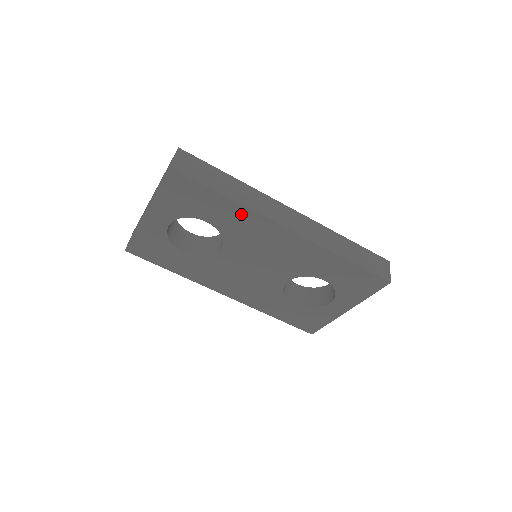
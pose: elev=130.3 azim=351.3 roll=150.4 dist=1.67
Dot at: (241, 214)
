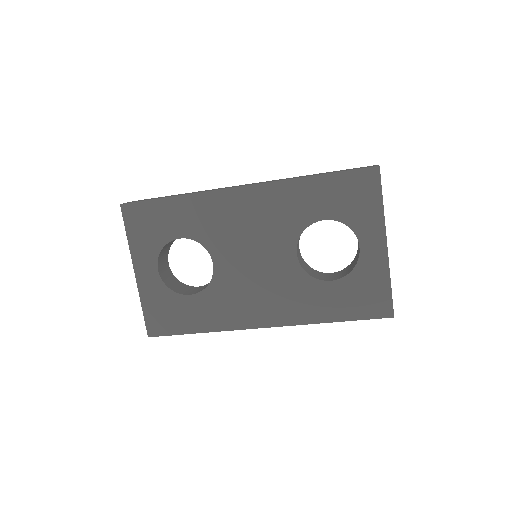
Dot at: (196, 205)
